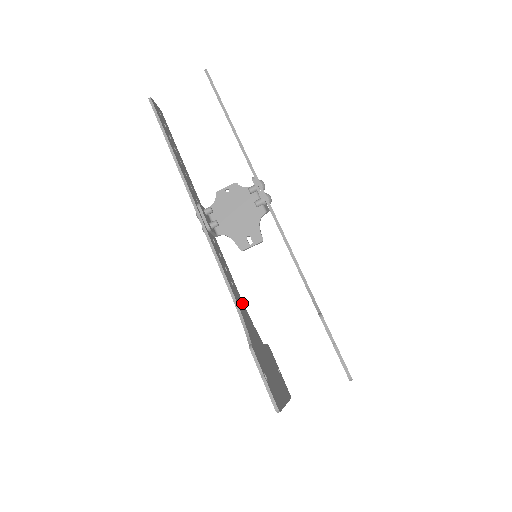
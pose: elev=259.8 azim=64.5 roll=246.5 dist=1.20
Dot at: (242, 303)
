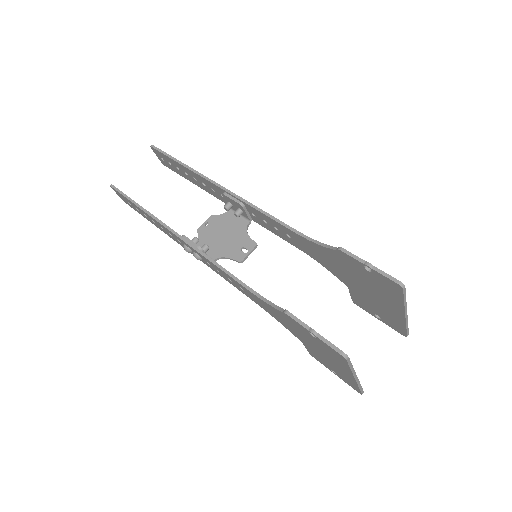
Dot at: occluded
